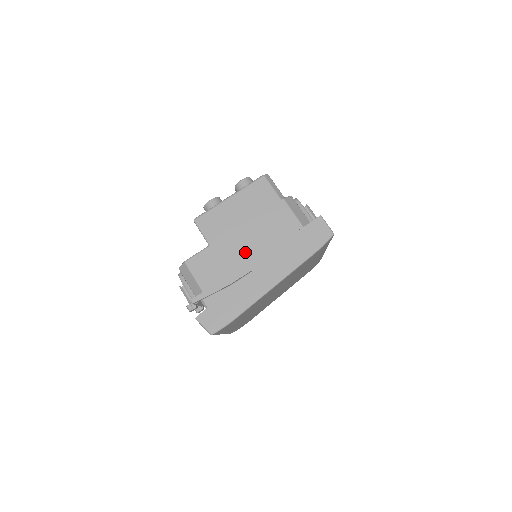
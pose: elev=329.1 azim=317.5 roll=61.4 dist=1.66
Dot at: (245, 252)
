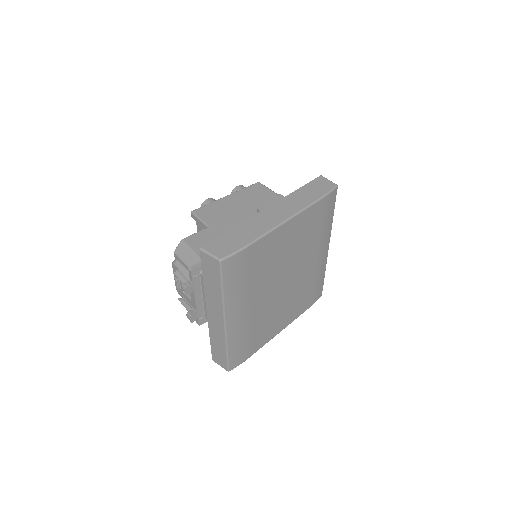
Dot at: occluded
